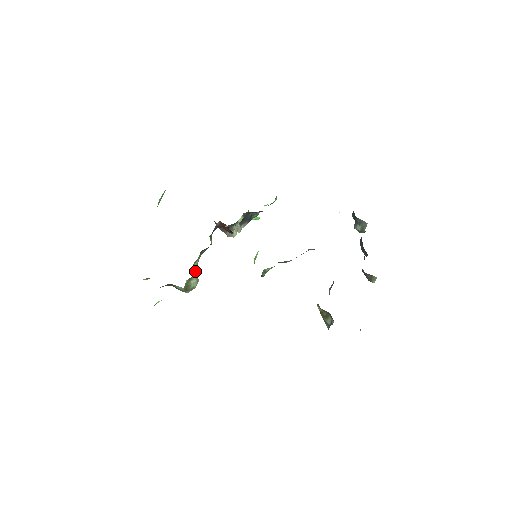
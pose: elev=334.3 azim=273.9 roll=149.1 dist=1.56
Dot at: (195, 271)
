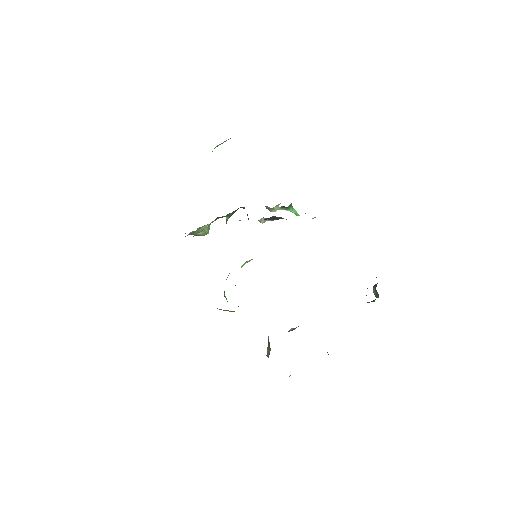
Dot at: (202, 230)
